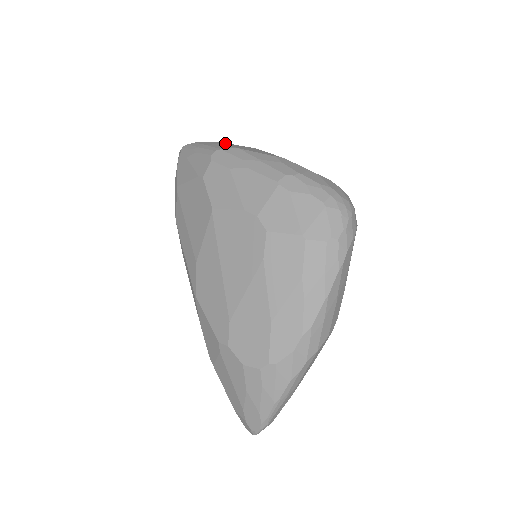
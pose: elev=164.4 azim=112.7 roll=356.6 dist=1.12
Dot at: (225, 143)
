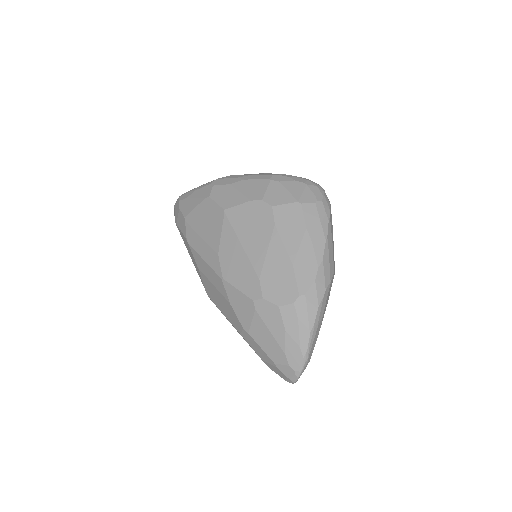
Dot at: occluded
